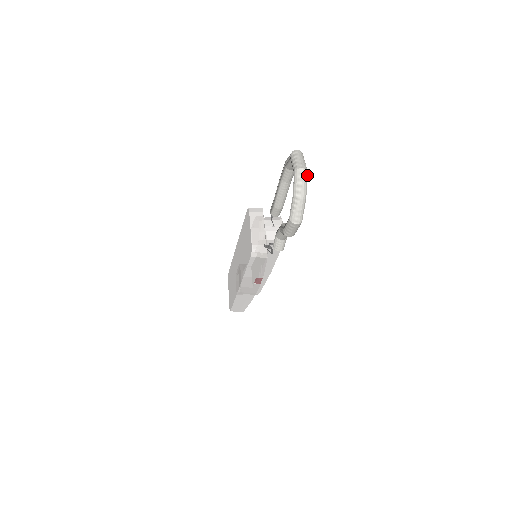
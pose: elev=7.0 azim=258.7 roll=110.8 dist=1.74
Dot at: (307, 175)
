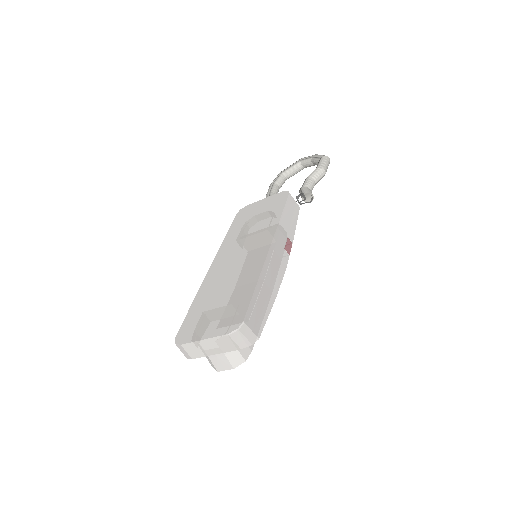
Dot at: occluded
